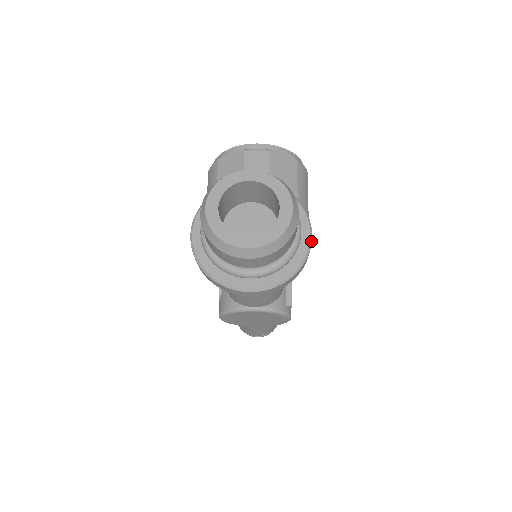
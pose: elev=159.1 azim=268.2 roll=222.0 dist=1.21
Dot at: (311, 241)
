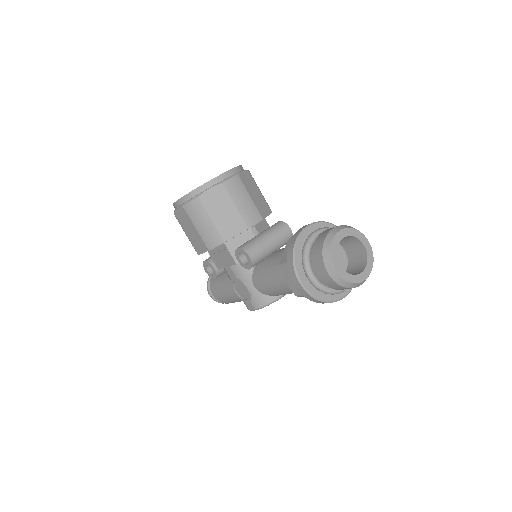
Dot at: occluded
